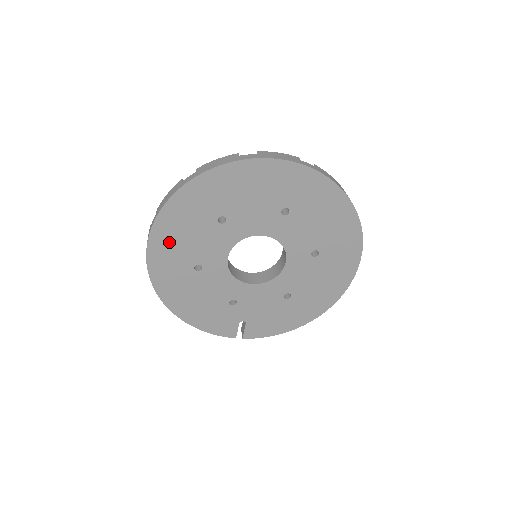
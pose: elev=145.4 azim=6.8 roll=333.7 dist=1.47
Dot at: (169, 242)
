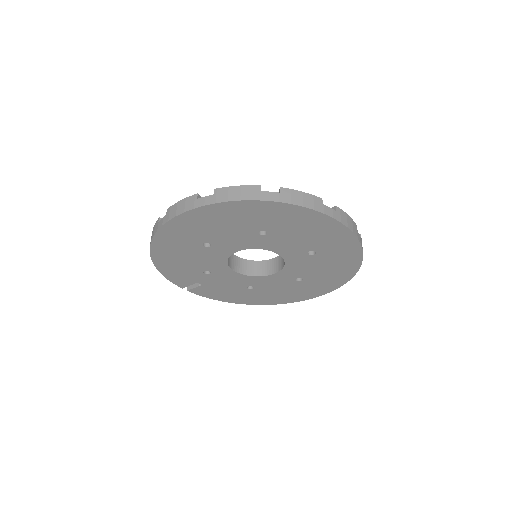
Dot at: (204, 221)
